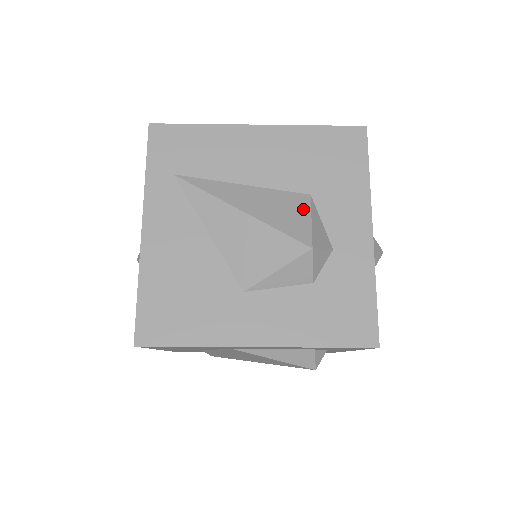
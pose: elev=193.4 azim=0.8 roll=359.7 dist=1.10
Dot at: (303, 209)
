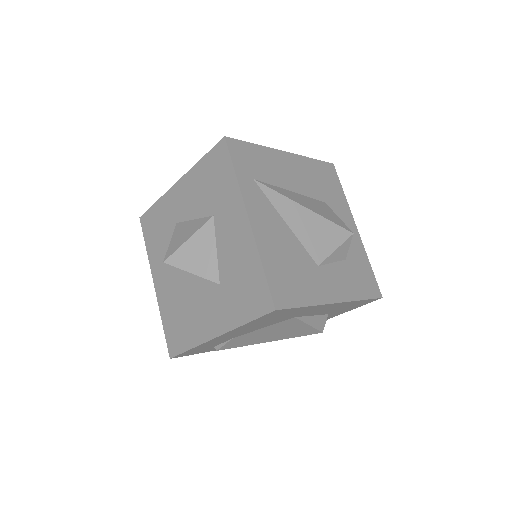
Dot at: (330, 211)
